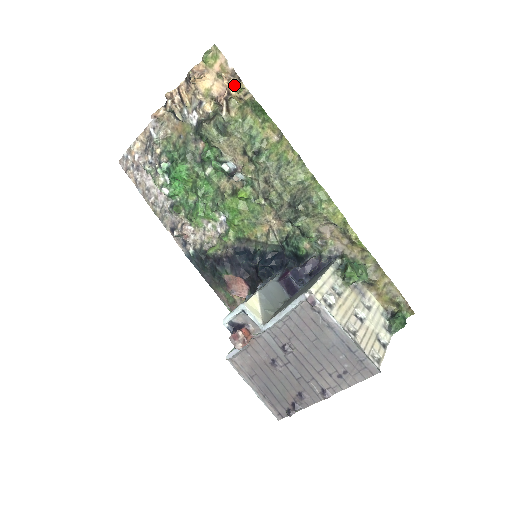
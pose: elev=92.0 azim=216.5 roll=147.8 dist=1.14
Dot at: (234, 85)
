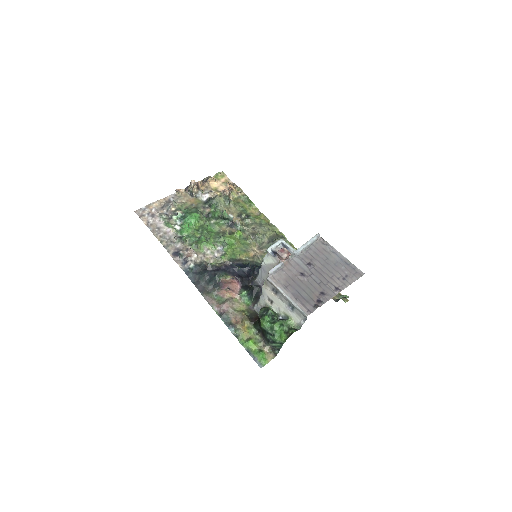
Dot at: (235, 187)
